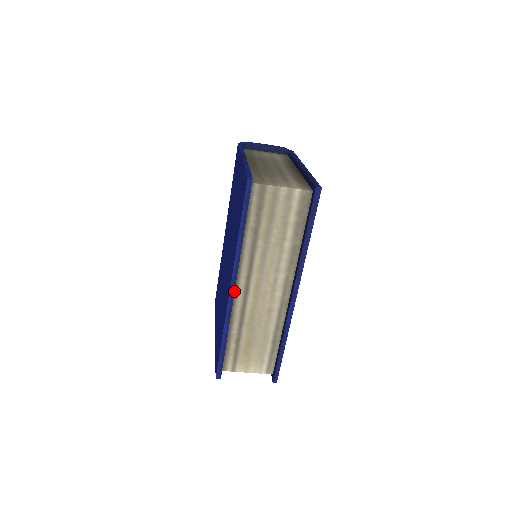
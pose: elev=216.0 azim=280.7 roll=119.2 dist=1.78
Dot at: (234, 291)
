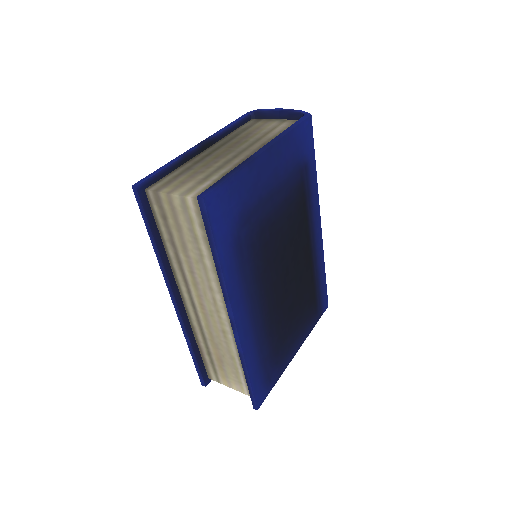
Dot at: (177, 305)
